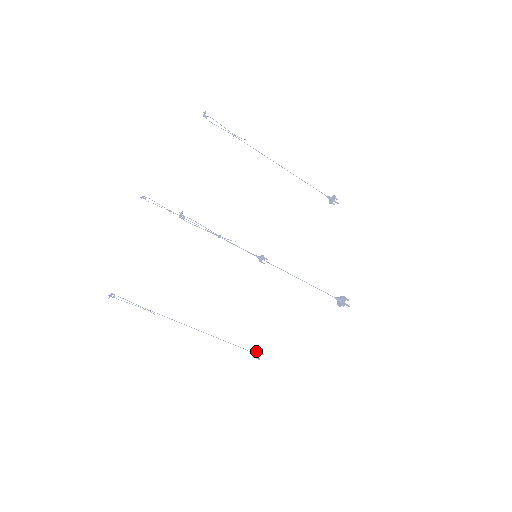
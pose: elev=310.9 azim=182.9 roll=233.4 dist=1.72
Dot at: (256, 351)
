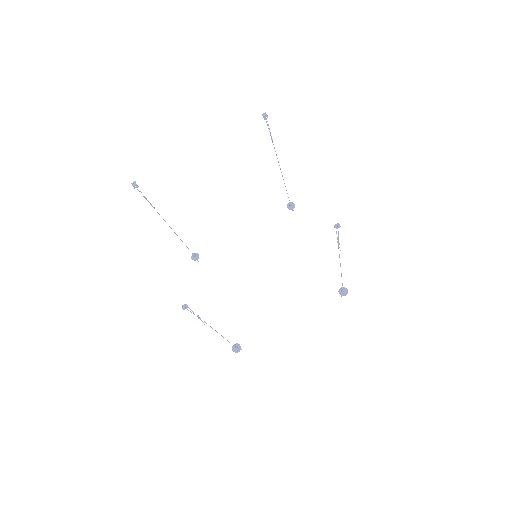
Dot at: (197, 257)
